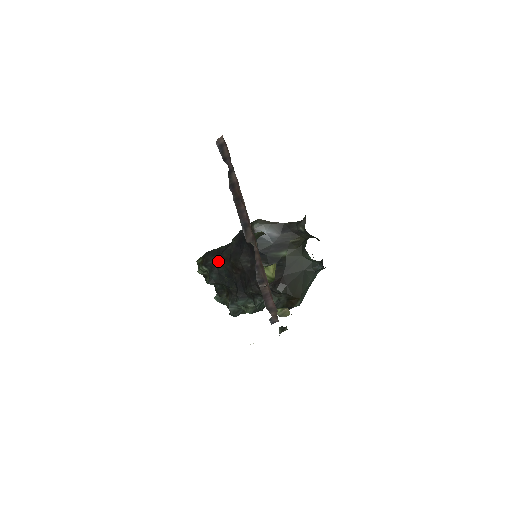
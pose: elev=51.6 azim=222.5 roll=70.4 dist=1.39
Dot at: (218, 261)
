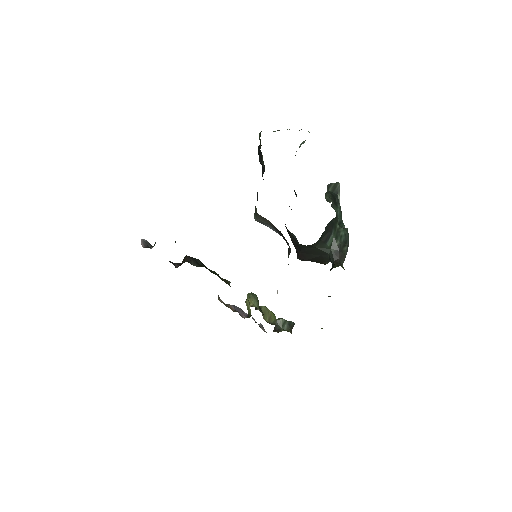
Dot at: occluded
